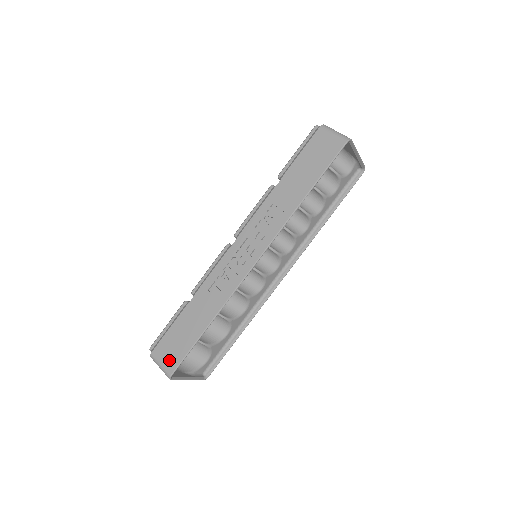
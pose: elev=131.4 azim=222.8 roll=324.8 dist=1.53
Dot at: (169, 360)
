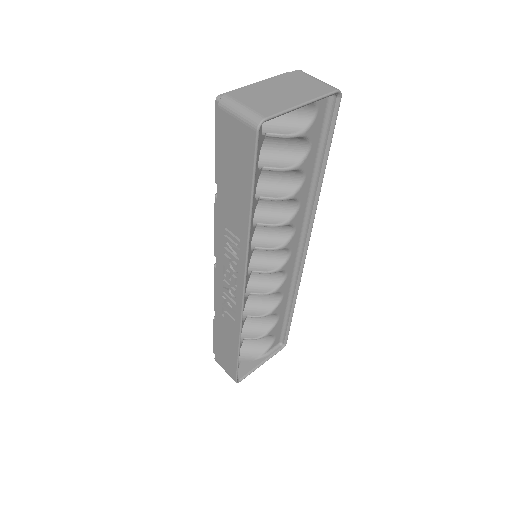
Dot at: (228, 370)
